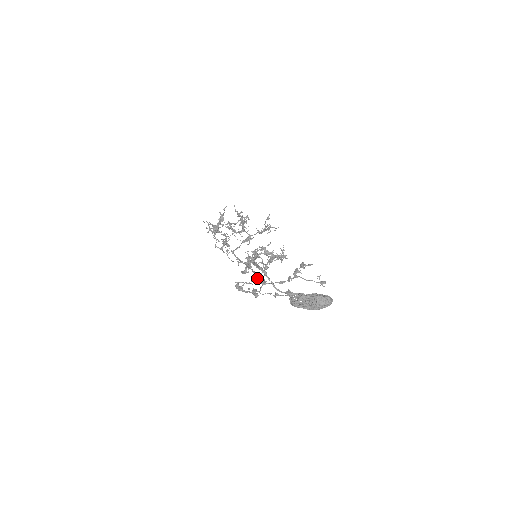
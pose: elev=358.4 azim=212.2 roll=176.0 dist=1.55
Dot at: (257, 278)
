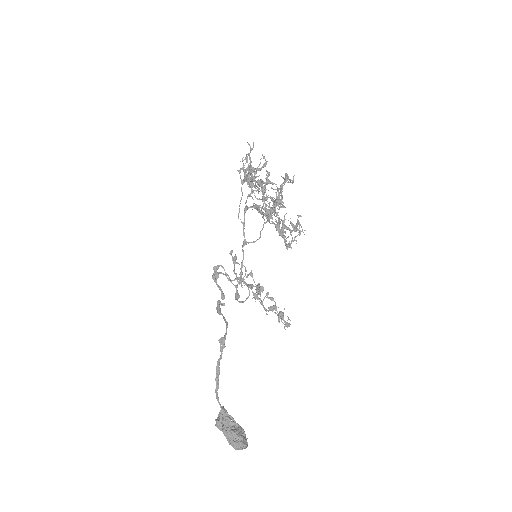
Dot at: (237, 281)
